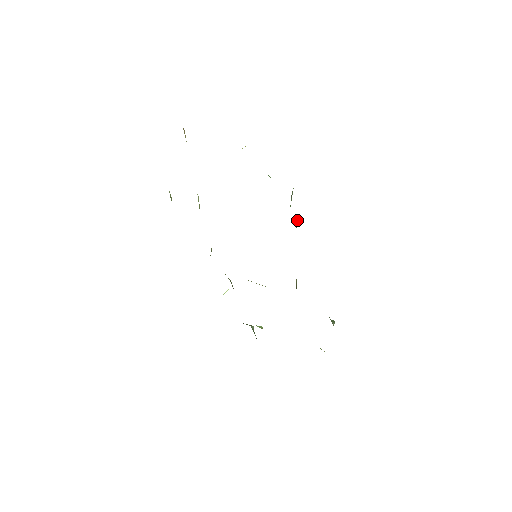
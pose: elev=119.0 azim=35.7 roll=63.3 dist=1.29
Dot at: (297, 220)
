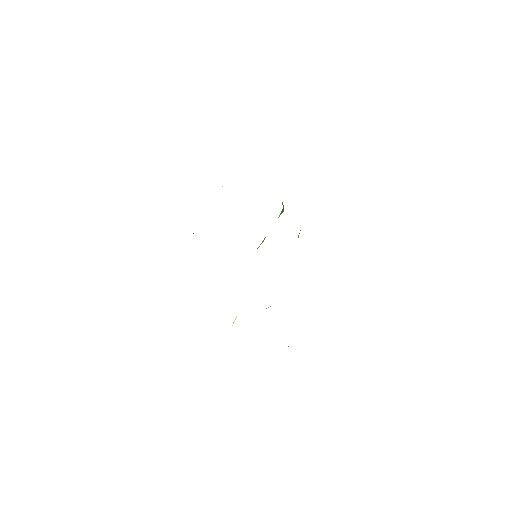
Dot at: (282, 202)
